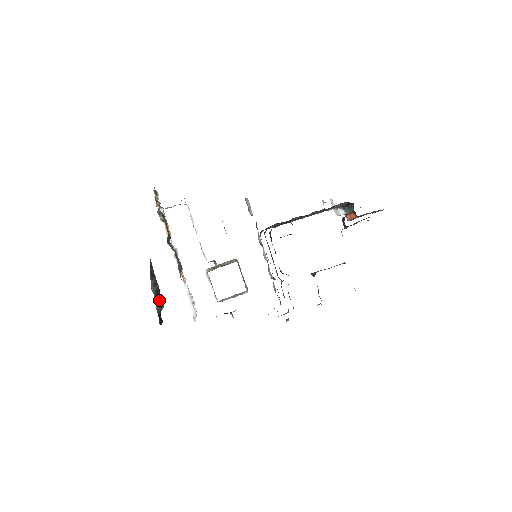
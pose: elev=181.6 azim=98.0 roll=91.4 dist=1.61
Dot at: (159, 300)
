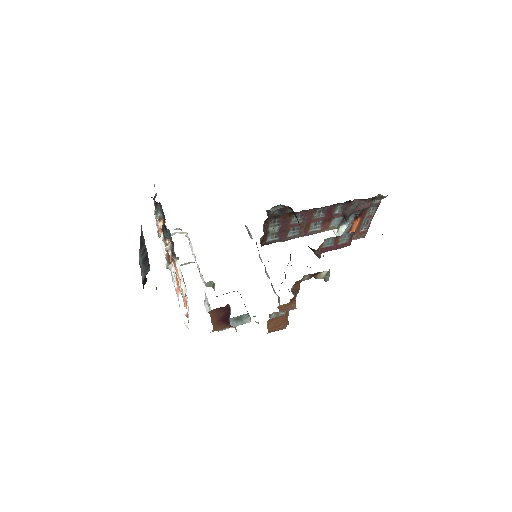
Dot at: (146, 267)
